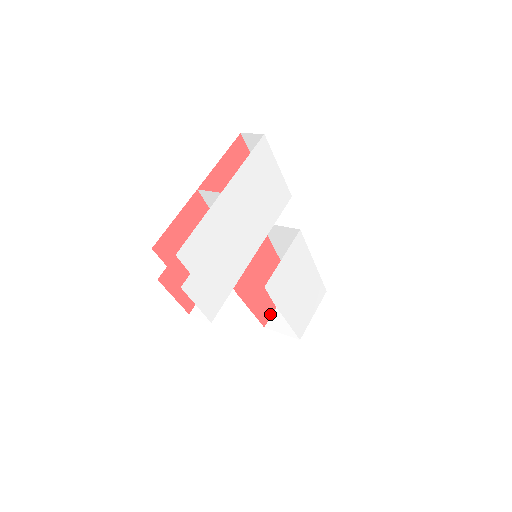
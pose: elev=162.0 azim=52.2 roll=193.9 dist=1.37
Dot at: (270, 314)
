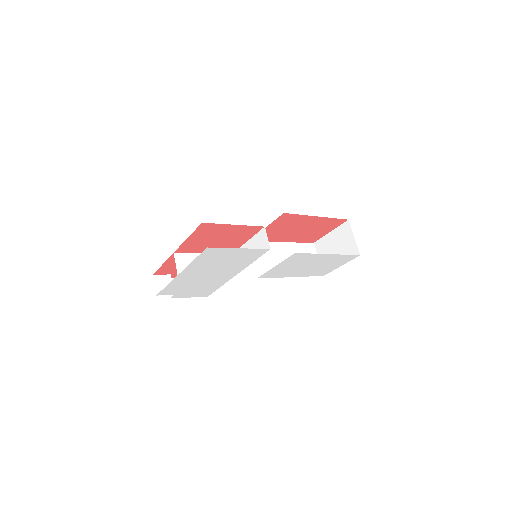
Dot at: (320, 237)
